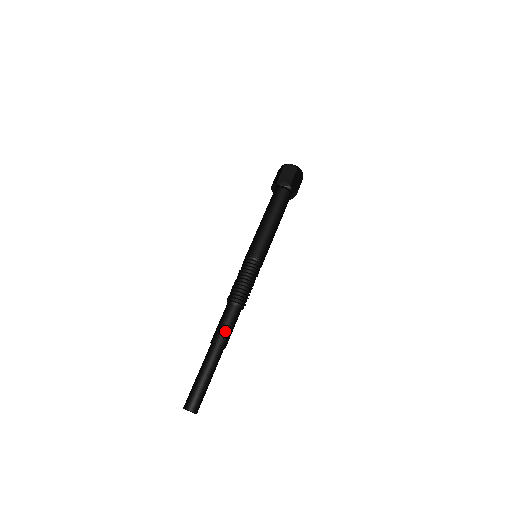
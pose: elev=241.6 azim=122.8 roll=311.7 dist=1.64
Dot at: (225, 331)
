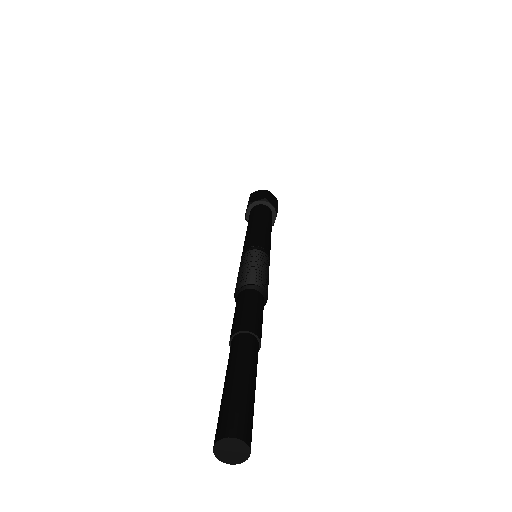
Dot at: (248, 315)
